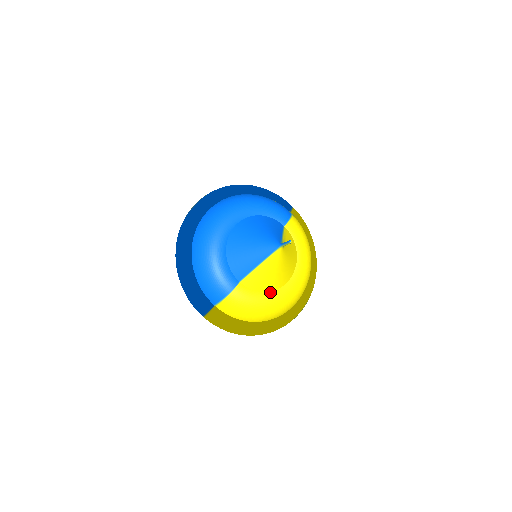
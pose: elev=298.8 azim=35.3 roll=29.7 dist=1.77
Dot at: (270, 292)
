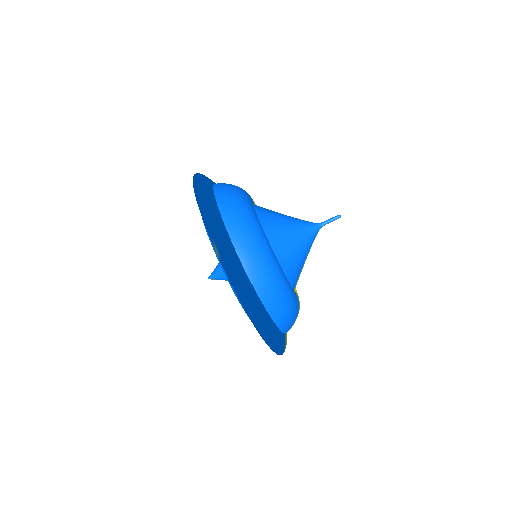
Dot at: occluded
